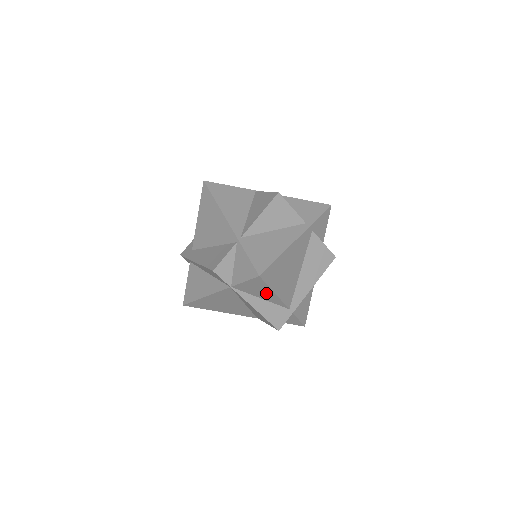
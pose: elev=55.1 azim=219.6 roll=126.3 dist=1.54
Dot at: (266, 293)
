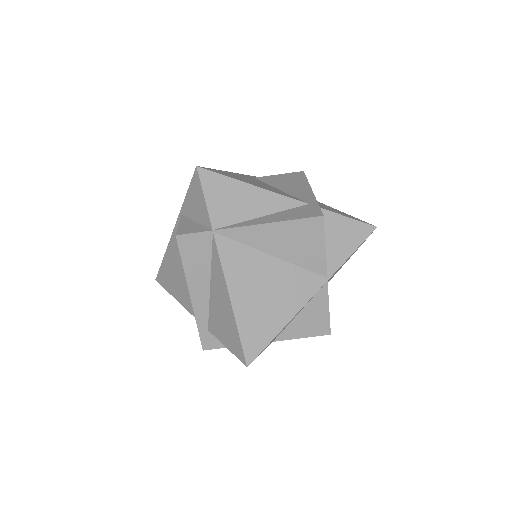
Dot at: (248, 197)
